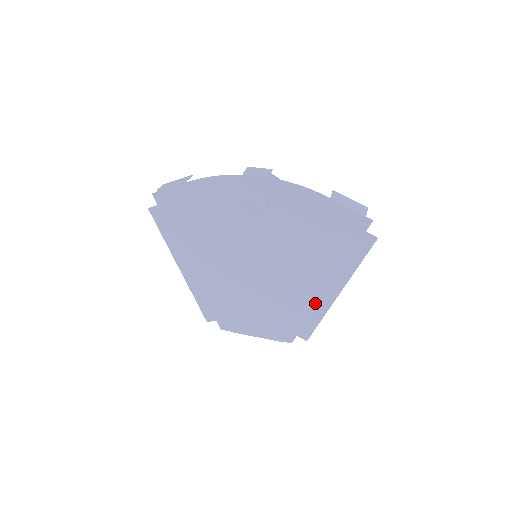
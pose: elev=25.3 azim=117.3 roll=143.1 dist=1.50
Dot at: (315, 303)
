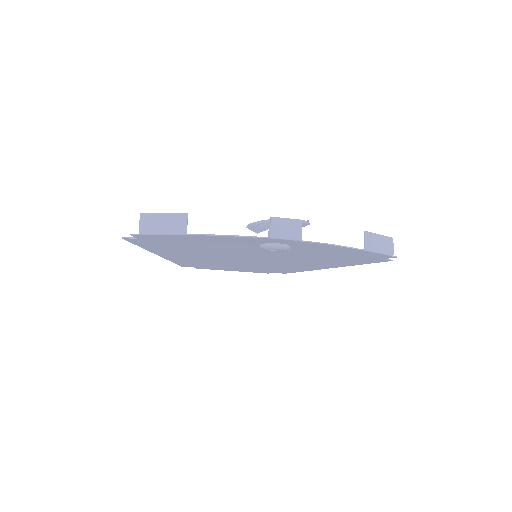
Dot at: (305, 268)
